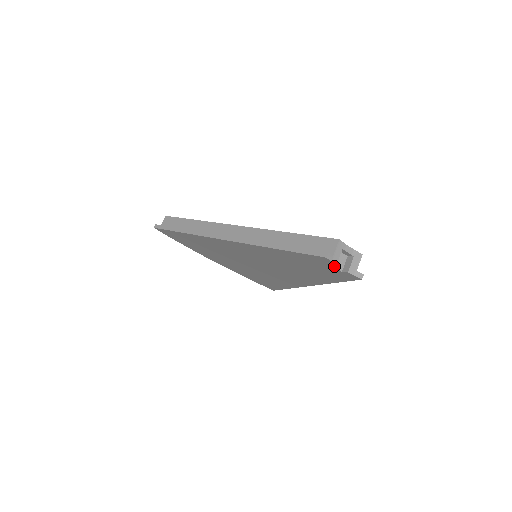
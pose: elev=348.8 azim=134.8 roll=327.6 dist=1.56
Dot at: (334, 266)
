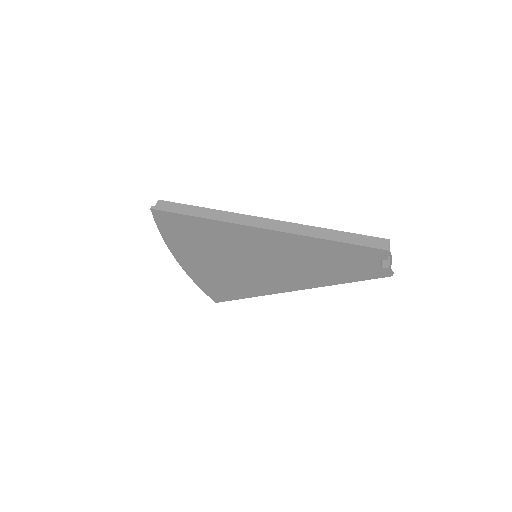
Dot at: (381, 261)
